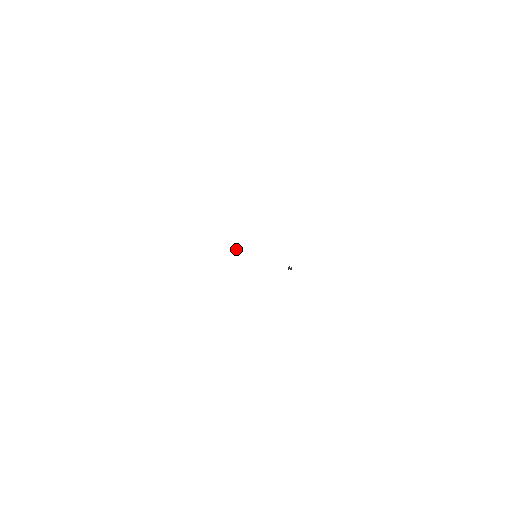
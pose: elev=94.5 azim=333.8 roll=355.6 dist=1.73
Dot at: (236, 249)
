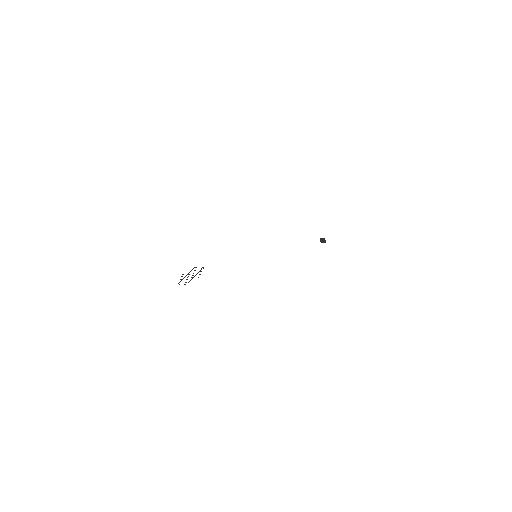
Dot at: occluded
